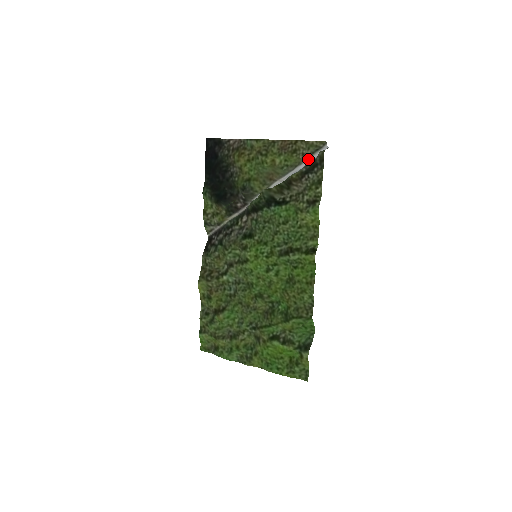
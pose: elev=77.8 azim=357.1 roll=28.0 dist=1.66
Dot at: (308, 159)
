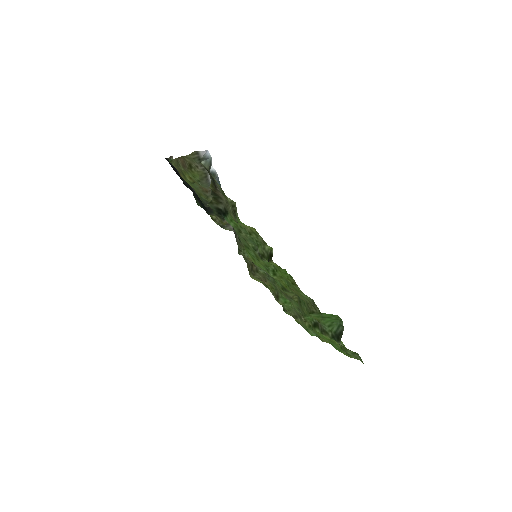
Dot at: occluded
